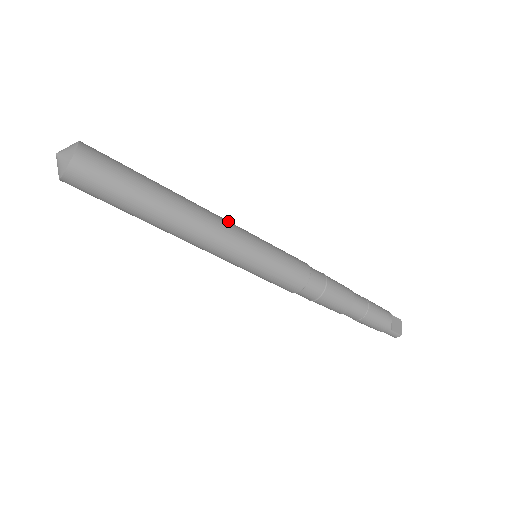
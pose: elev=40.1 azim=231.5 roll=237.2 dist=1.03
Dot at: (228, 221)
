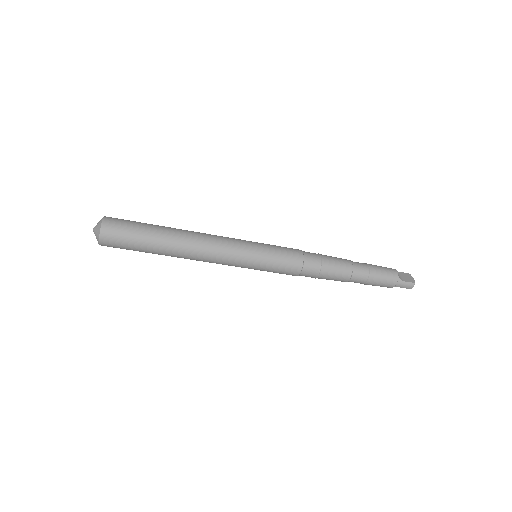
Dot at: occluded
